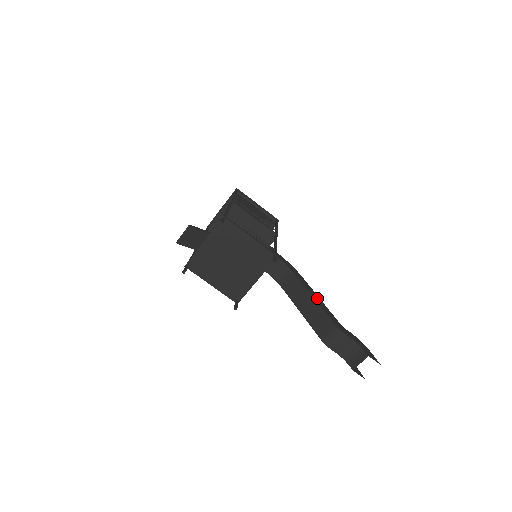
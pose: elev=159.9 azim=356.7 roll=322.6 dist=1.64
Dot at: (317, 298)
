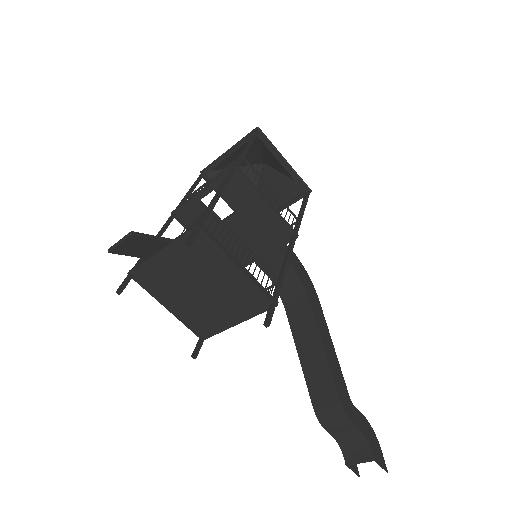
Dot at: (329, 346)
